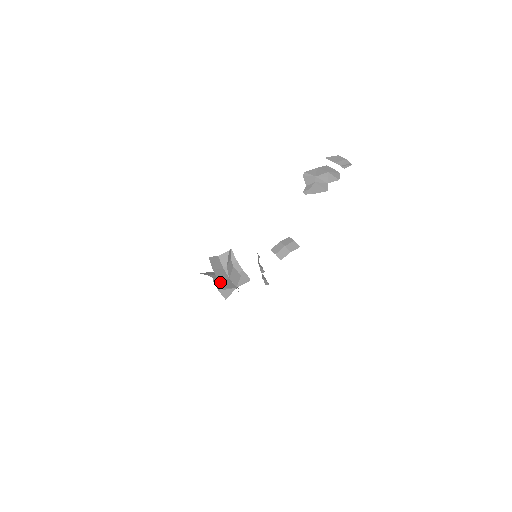
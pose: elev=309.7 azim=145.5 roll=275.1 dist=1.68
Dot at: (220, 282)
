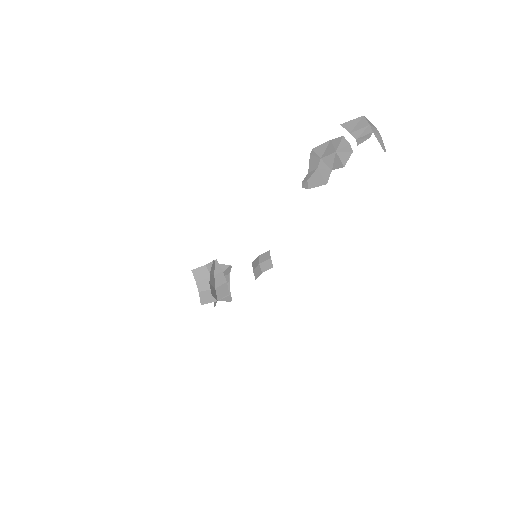
Dot at: (202, 295)
